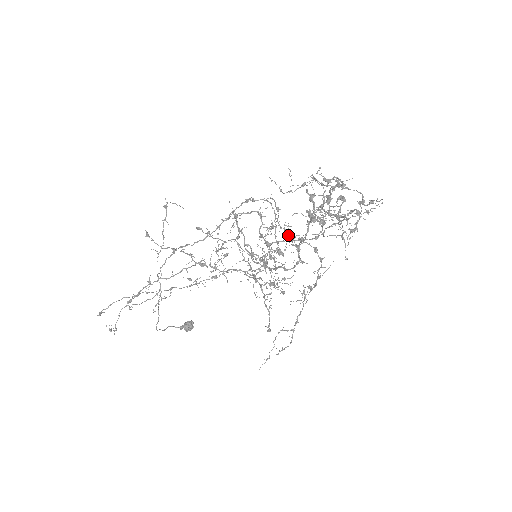
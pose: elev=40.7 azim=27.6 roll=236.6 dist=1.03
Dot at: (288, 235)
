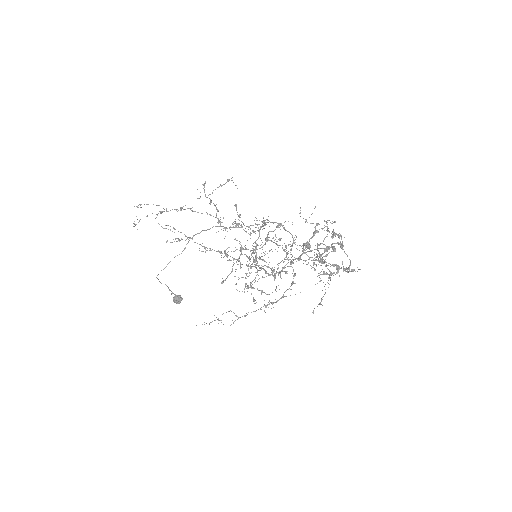
Dot at: (286, 257)
